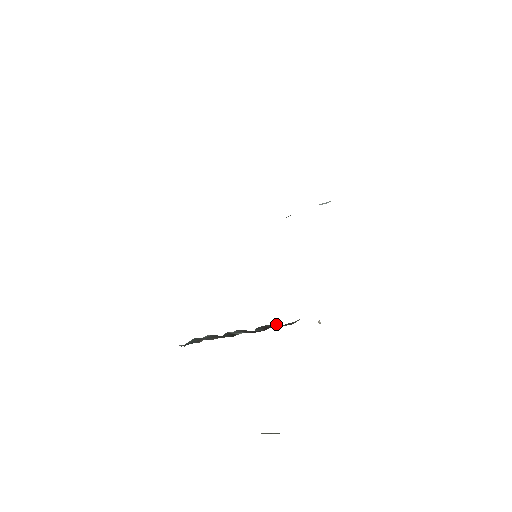
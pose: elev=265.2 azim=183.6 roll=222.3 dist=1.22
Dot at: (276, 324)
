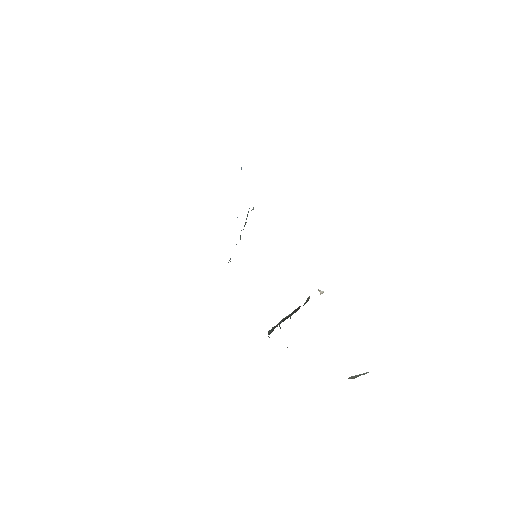
Dot at: occluded
